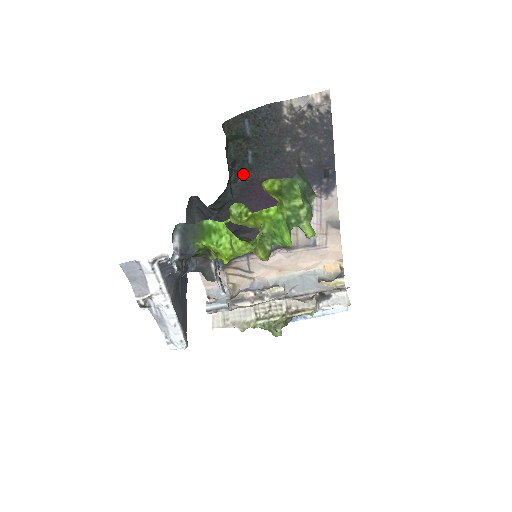
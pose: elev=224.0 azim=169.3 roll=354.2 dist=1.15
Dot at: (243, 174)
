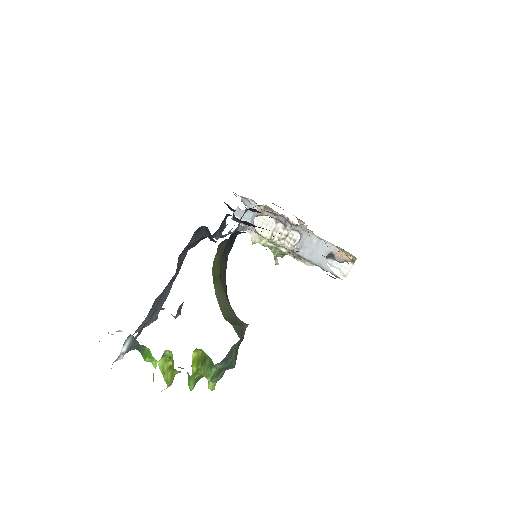
Dot at: occluded
